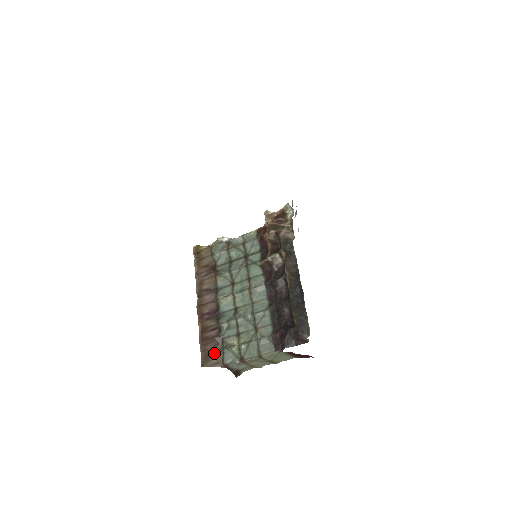
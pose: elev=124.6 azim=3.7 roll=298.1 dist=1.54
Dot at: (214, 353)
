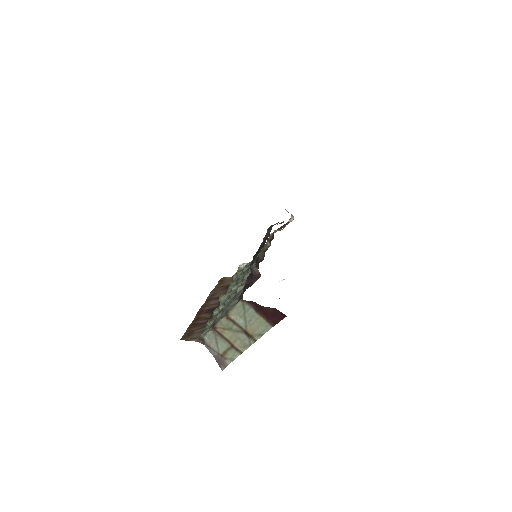
Dot at: (197, 333)
